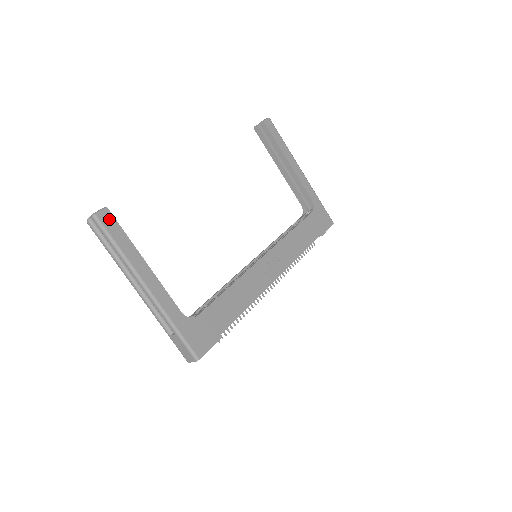
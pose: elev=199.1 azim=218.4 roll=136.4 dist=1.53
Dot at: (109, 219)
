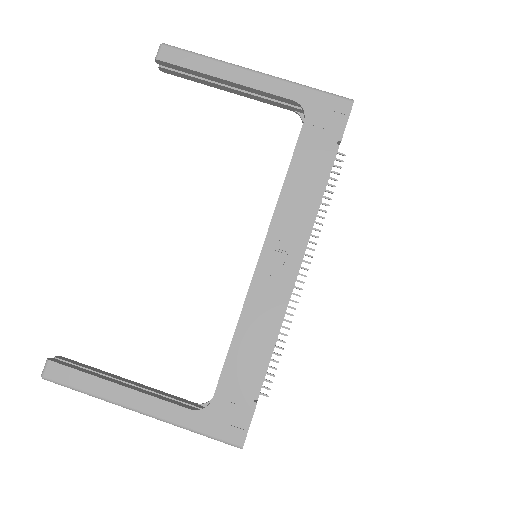
Dot at: (57, 370)
